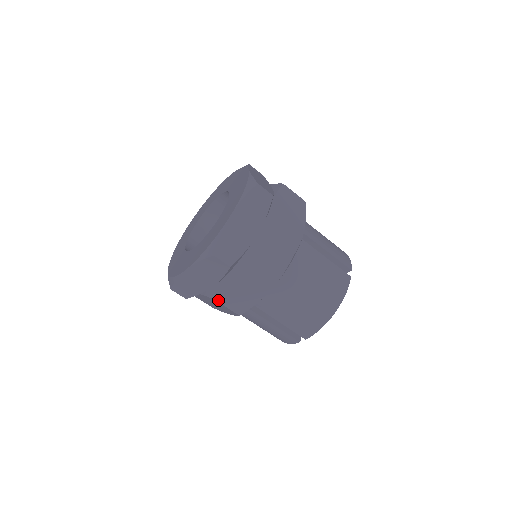
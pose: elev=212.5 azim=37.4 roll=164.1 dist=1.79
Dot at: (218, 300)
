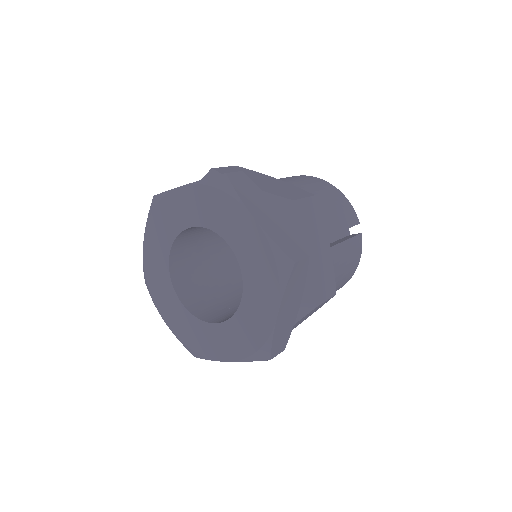
Dot at: occluded
